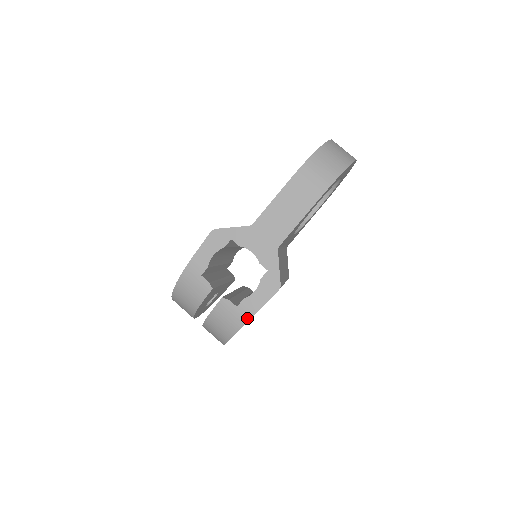
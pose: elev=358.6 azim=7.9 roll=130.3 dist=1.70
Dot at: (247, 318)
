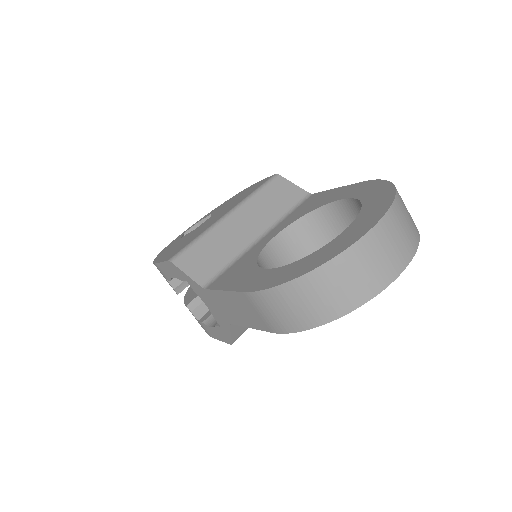
Dot at: (207, 333)
